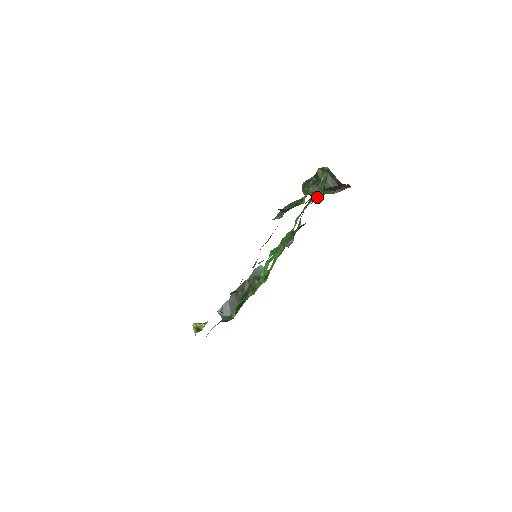
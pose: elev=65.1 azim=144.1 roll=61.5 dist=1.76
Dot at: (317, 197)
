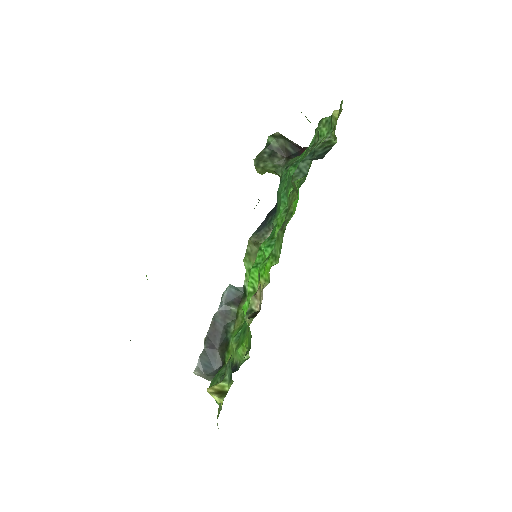
Dot at: (299, 159)
